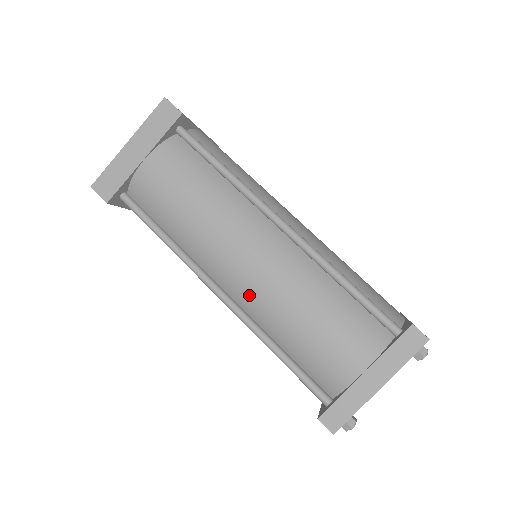
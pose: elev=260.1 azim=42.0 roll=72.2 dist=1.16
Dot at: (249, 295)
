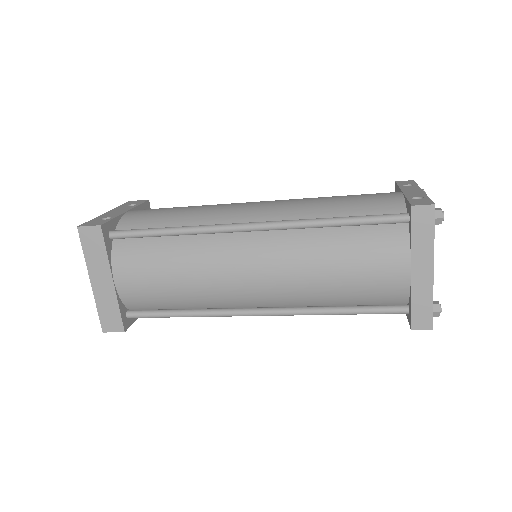
Dot at: (280, 296)
